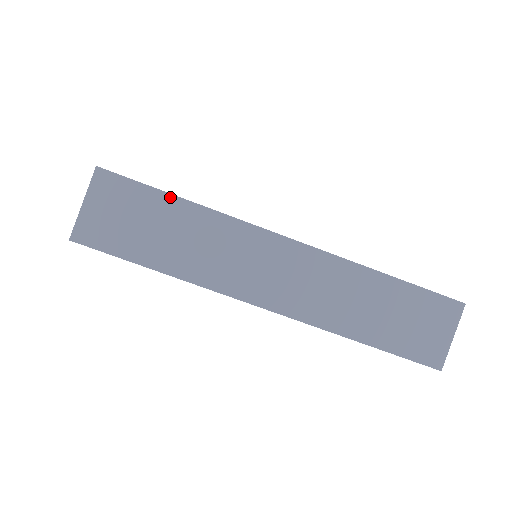
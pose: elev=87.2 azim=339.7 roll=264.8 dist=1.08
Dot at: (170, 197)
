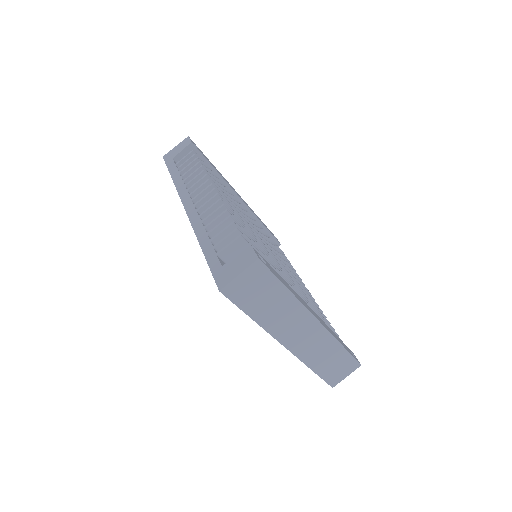
Dot at: (282, 286)
